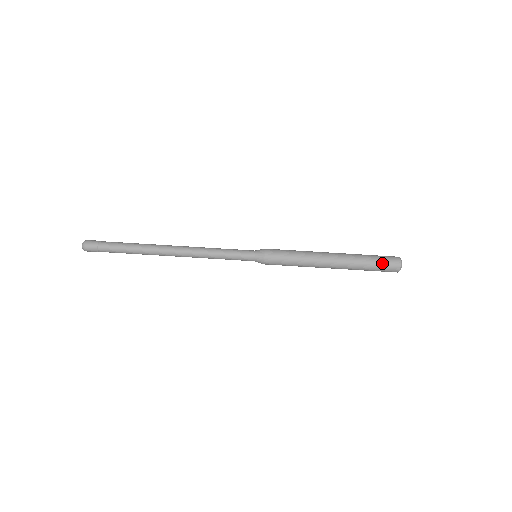
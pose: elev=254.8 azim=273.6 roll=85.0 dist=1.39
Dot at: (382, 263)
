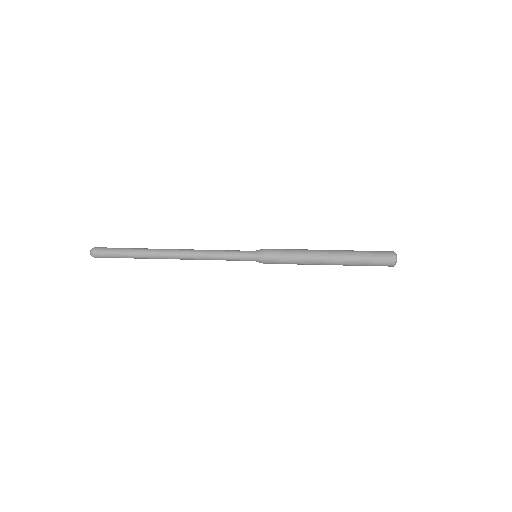
Dot at: (377, 252)
